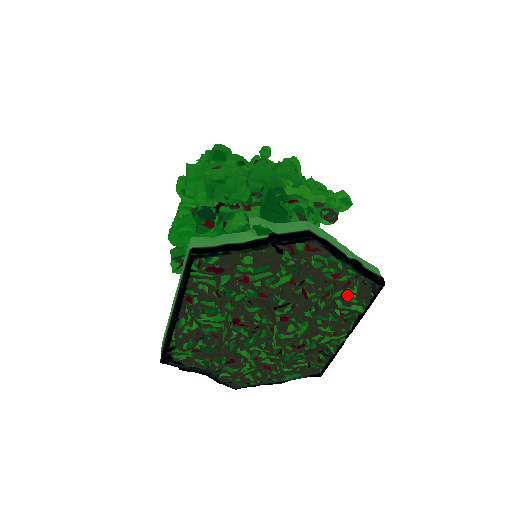
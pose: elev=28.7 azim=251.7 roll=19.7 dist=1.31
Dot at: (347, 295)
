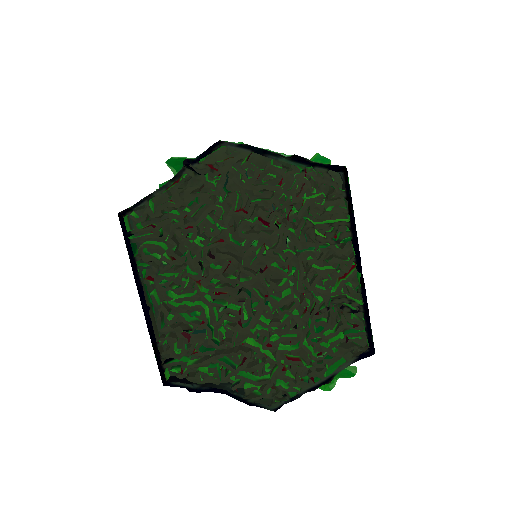
Dot at: (312, 202)
